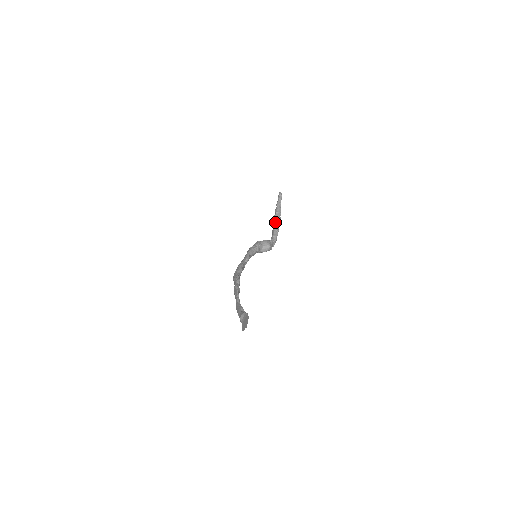
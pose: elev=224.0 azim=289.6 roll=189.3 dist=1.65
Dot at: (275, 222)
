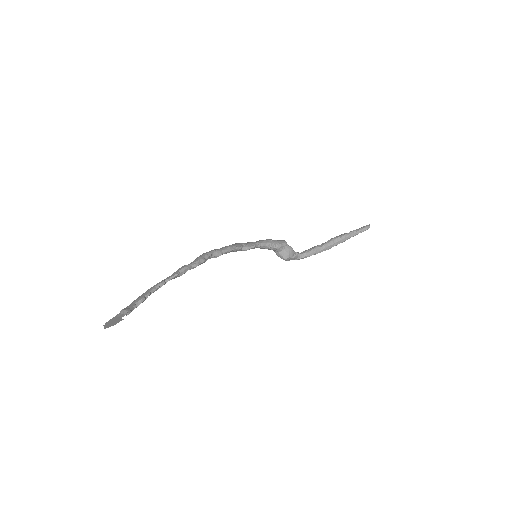
Dot at: (326, 244)
